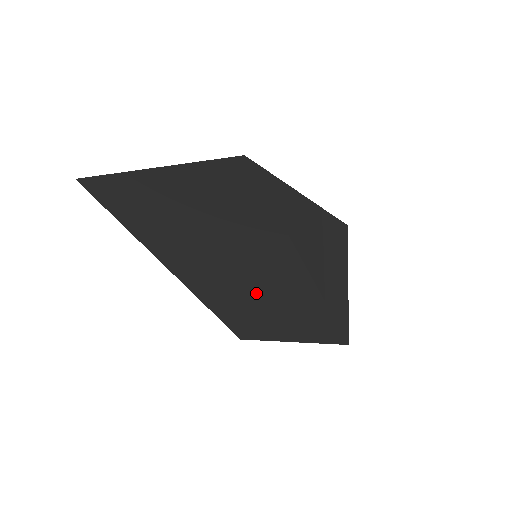
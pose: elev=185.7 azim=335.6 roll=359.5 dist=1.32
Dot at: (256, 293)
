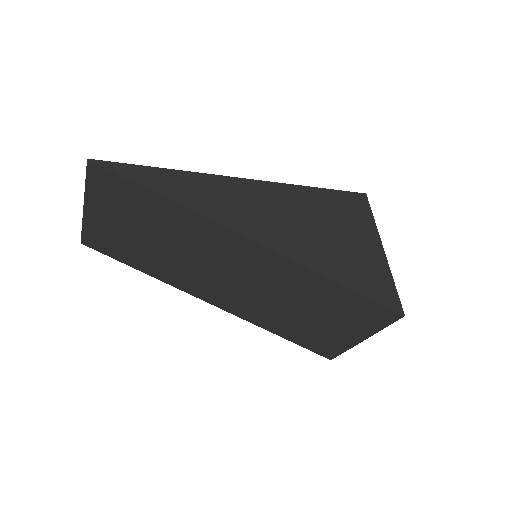
Dot at: (256, 287)
